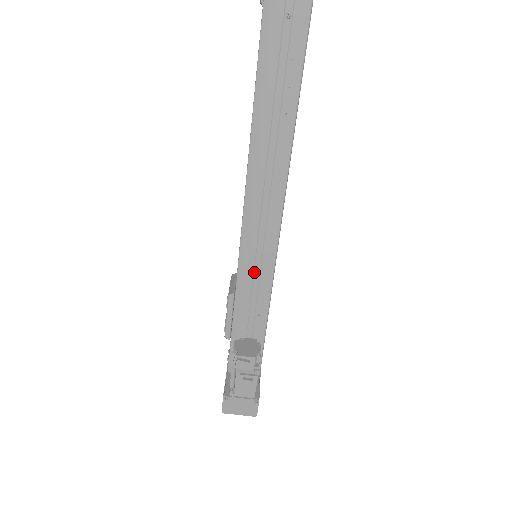
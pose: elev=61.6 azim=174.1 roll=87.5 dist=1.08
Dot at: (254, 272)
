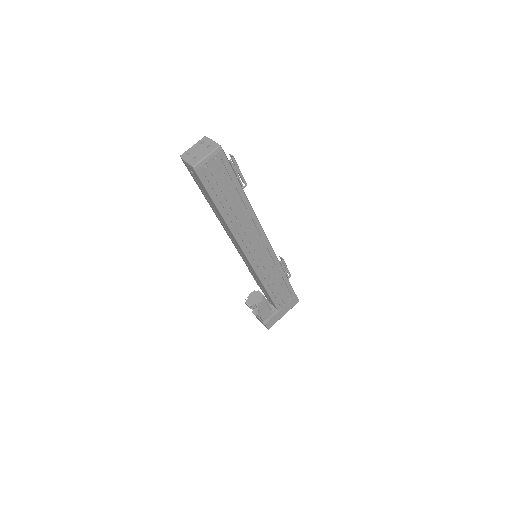
Dot at: (249, 266)
